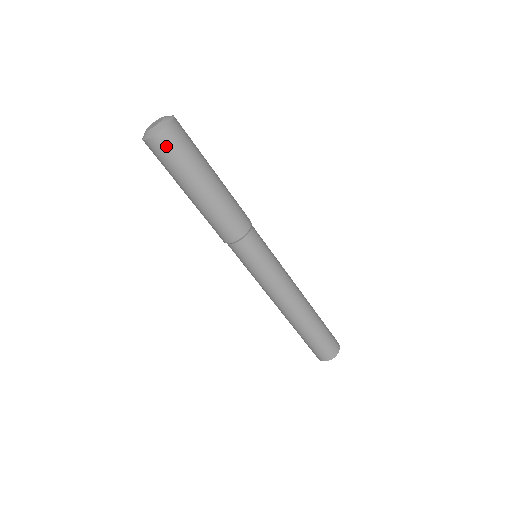
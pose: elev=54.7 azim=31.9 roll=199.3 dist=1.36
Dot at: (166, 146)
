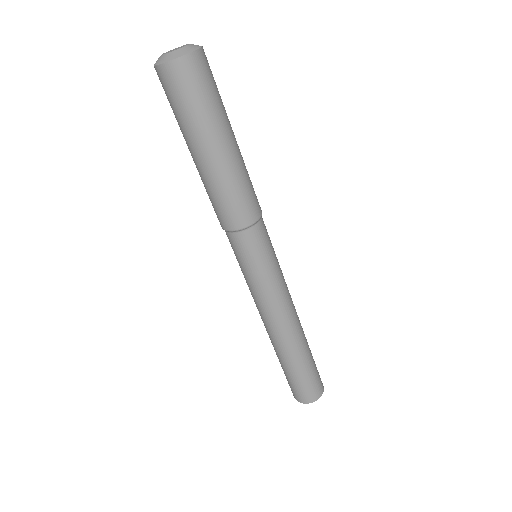
Dot at: (183, 80)
